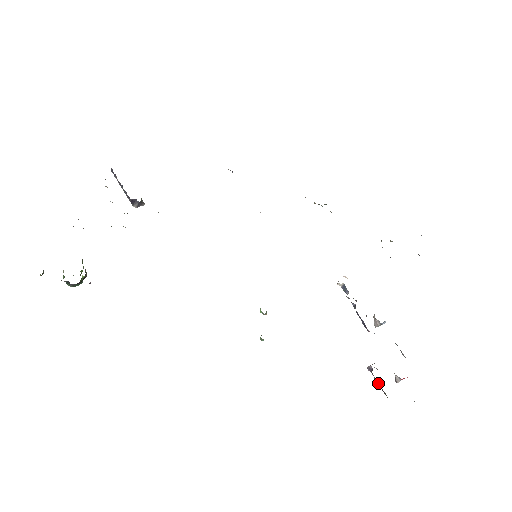
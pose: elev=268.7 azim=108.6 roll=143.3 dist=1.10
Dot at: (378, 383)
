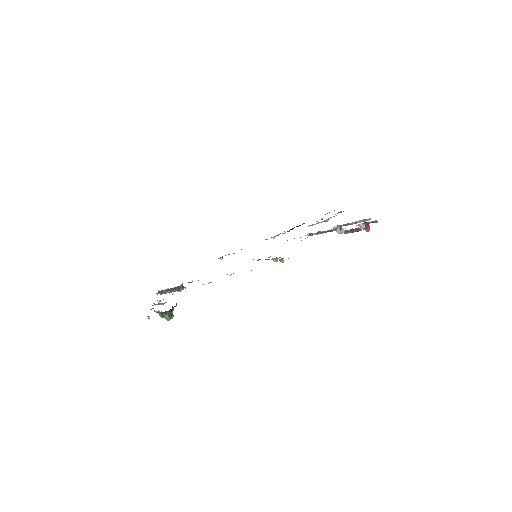
Dot at: (353, 231)
